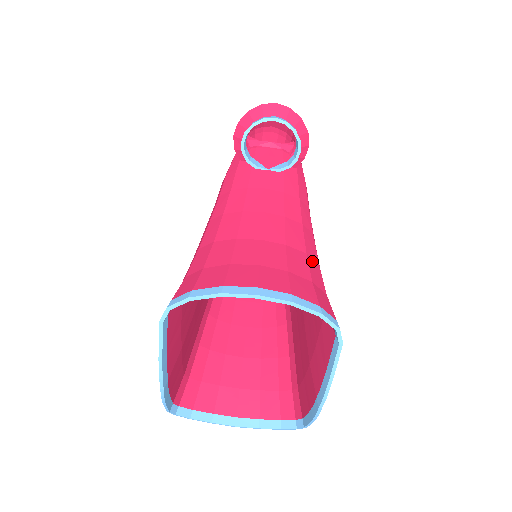
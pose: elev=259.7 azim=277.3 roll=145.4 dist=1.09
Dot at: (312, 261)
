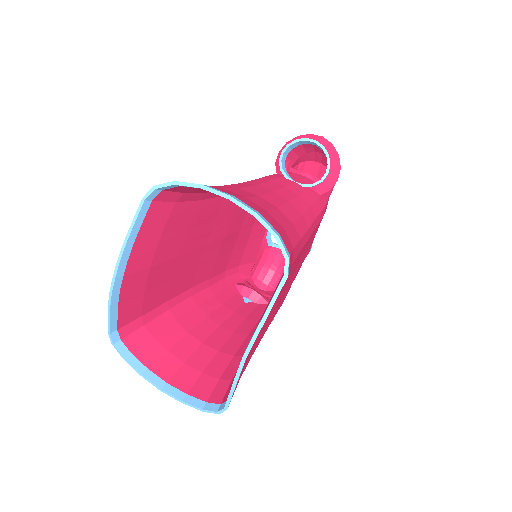
Dot at: (295, 230)
